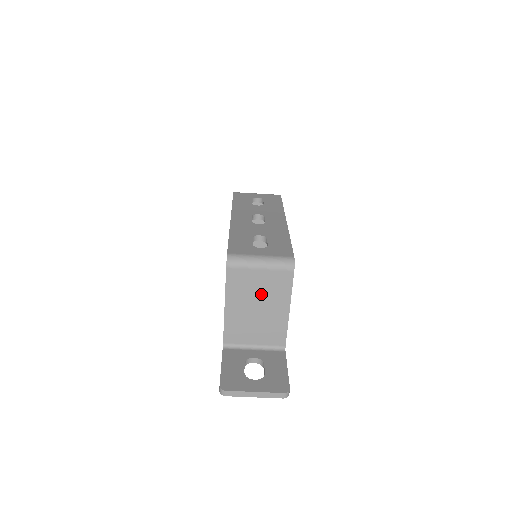
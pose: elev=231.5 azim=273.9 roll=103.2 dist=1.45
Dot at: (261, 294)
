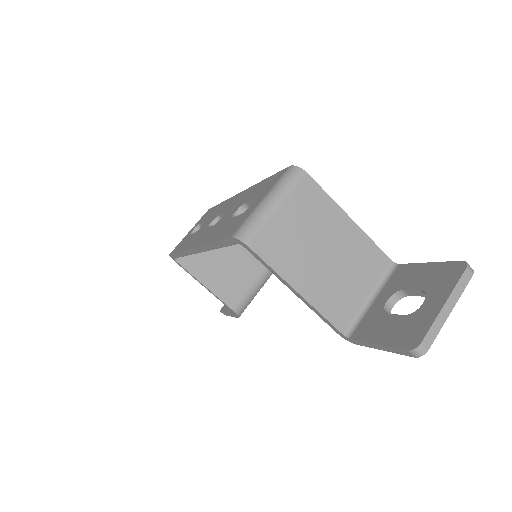
Dot at: (310, 234)
